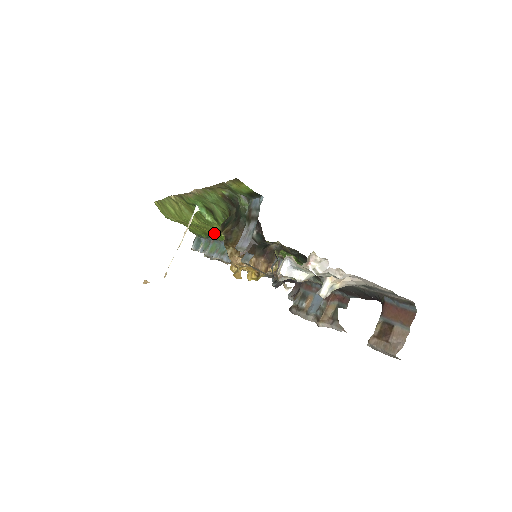
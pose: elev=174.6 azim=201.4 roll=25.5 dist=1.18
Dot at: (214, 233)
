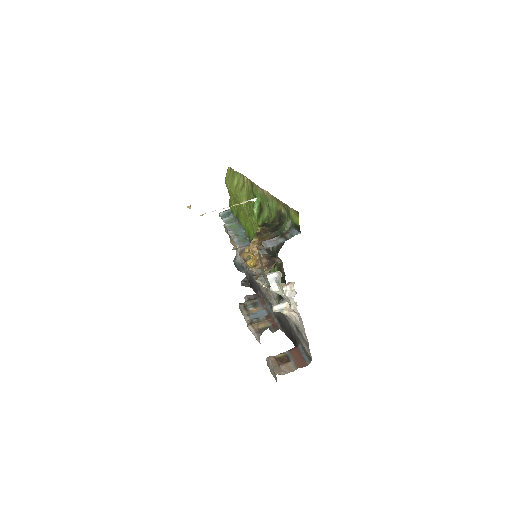
Dot at: (245, 220)
